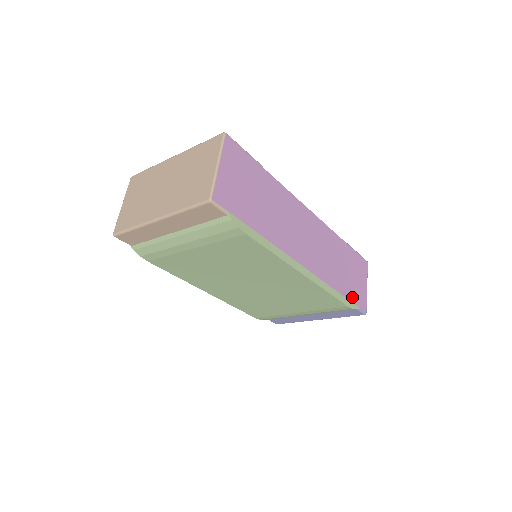
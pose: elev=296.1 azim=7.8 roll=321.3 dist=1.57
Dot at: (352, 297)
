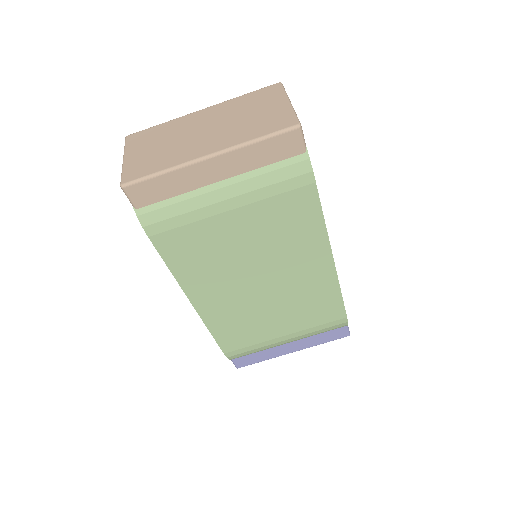
Dot at: occluded
